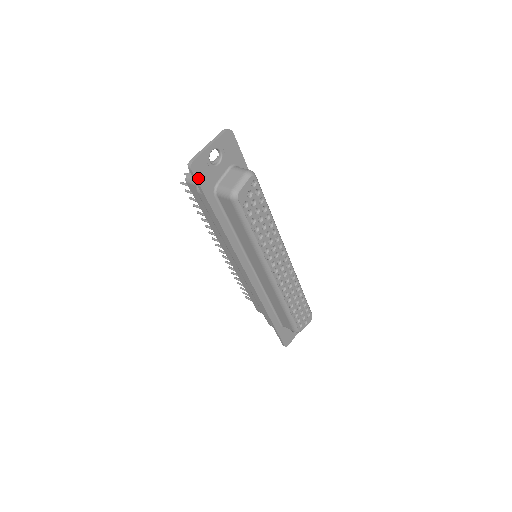
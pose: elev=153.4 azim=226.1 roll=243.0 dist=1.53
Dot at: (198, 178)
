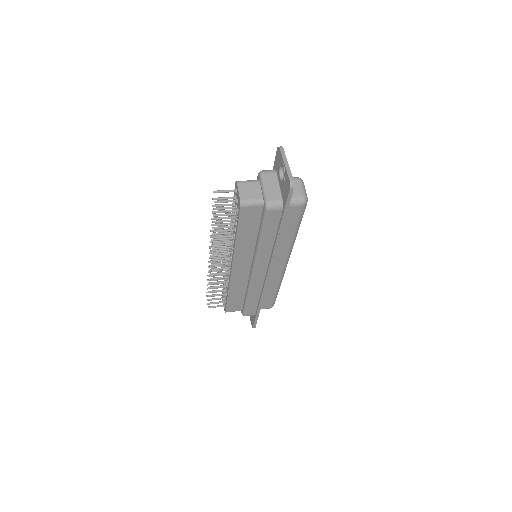
Dot at: (291, 195)
